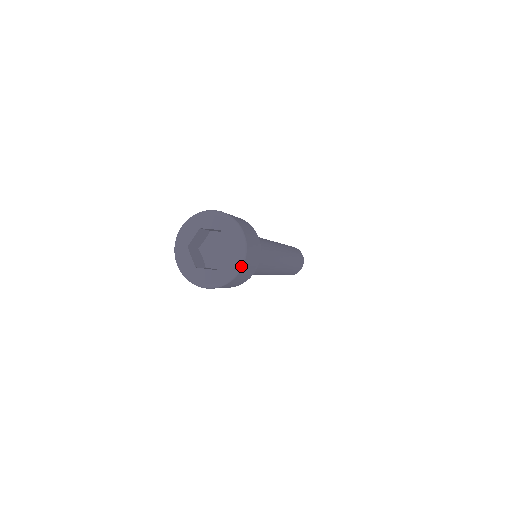
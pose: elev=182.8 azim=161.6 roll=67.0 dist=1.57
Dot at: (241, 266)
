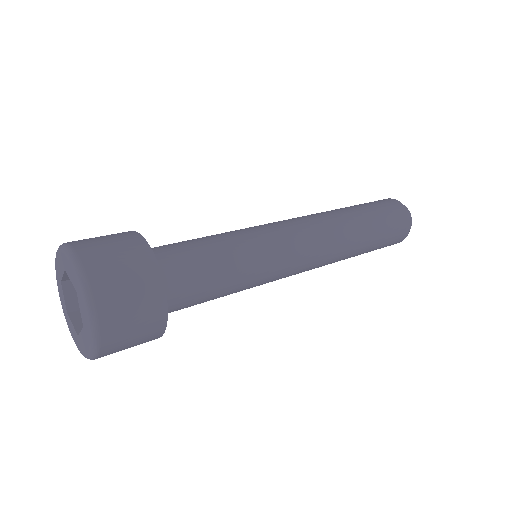
Dot at: (90, 304)
